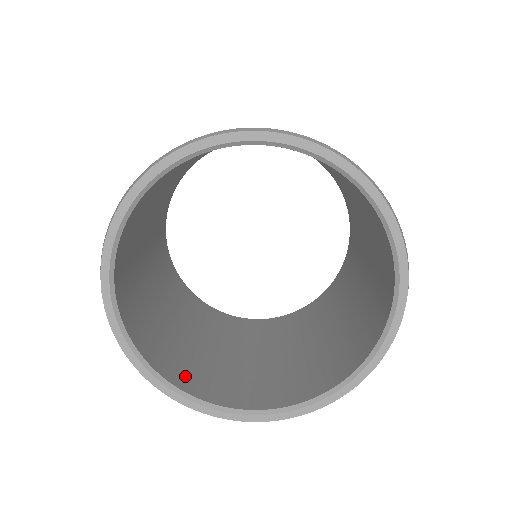
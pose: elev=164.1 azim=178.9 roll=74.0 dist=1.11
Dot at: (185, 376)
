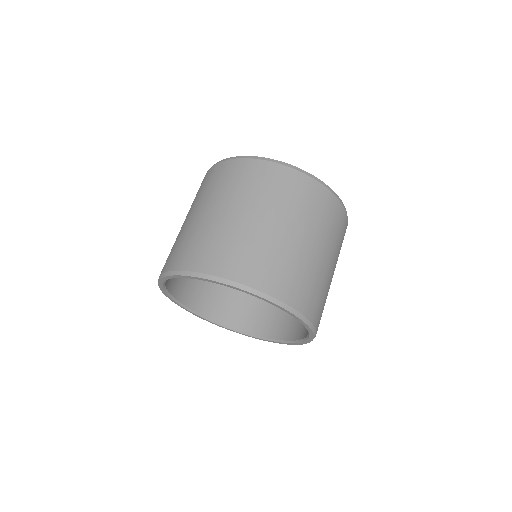
Dot at: (267, 325)
